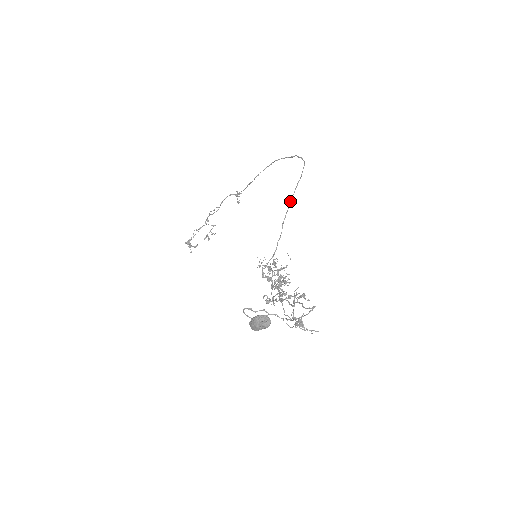
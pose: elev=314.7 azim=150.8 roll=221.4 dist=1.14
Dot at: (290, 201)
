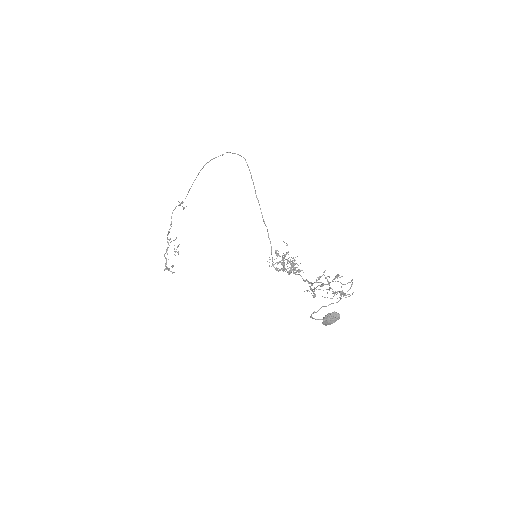
Dot at: (257, 199)
